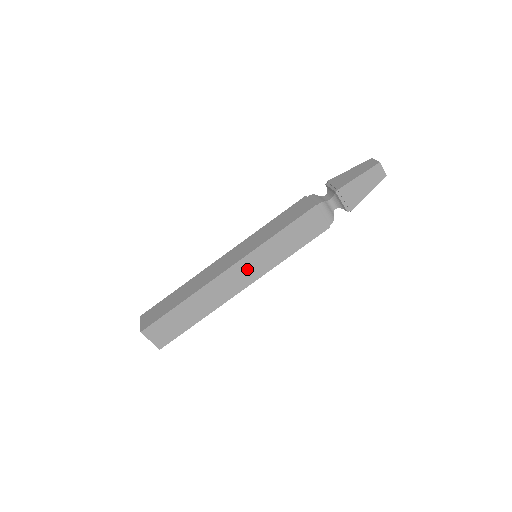
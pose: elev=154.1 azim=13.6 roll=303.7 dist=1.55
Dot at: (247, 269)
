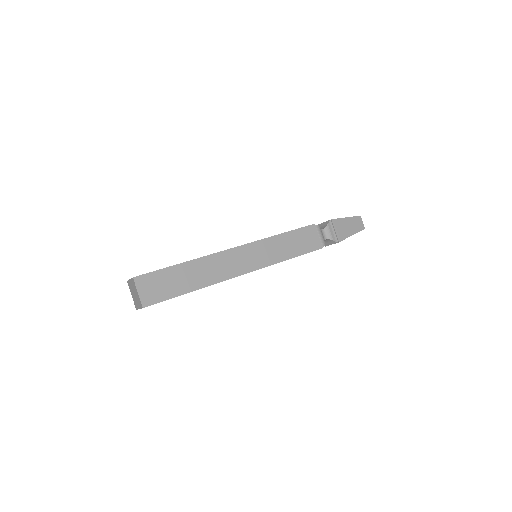
Dot at: (250, 255)
